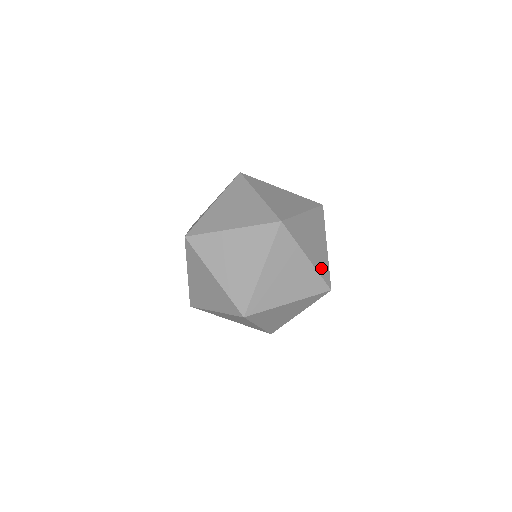
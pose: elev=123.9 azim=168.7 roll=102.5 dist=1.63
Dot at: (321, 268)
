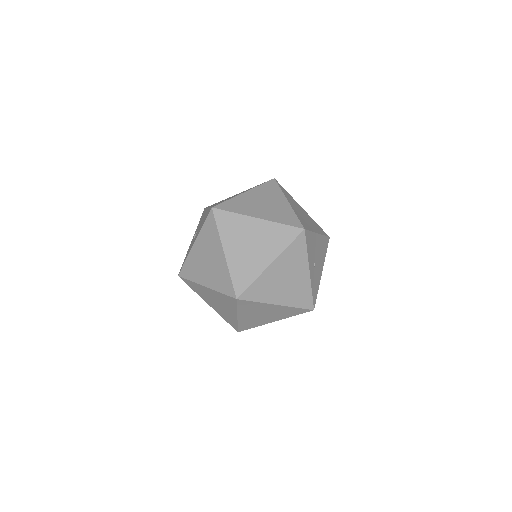
Dot at: (299, 300)
